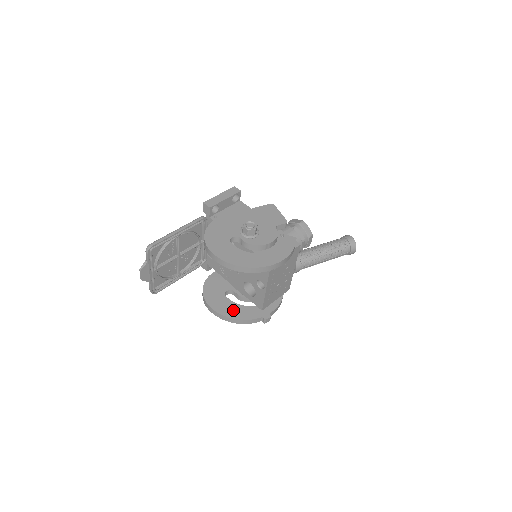
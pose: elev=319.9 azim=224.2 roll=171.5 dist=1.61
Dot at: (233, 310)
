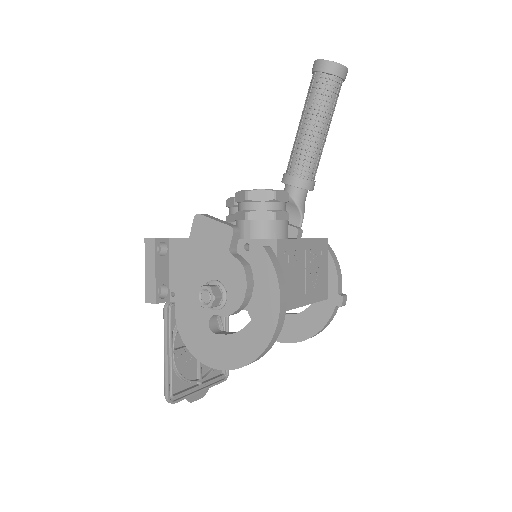
Dot at: (302, 326)
